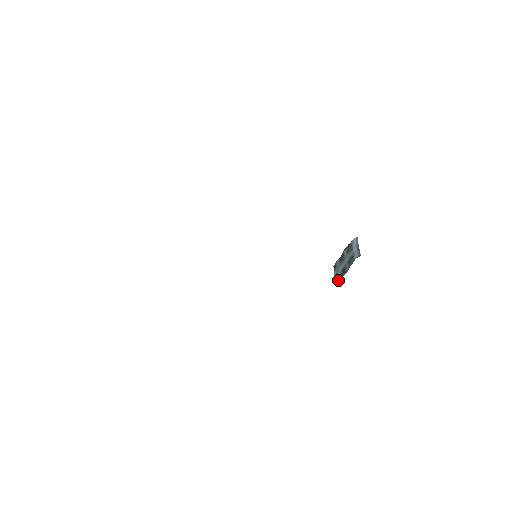
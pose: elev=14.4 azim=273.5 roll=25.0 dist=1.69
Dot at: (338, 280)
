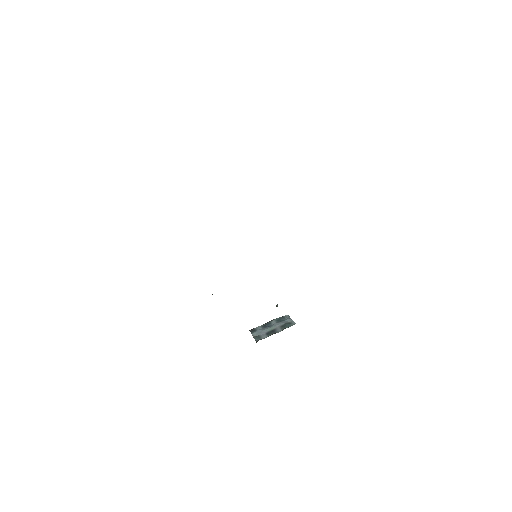
Dot at: (262, 337)
